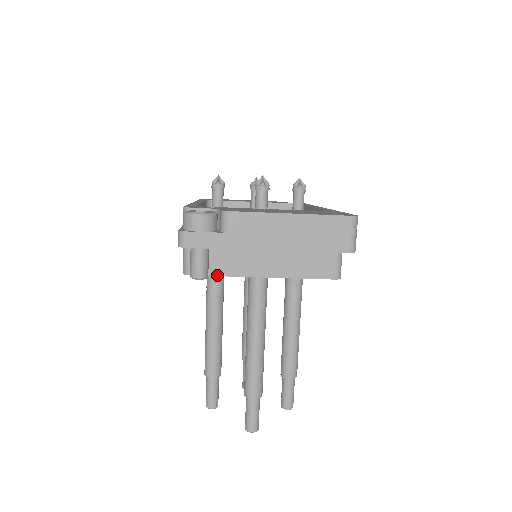
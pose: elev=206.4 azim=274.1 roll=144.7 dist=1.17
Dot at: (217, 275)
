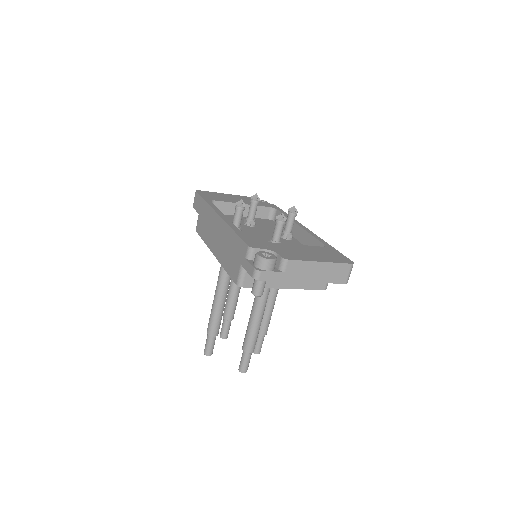
Dot at: occluded
